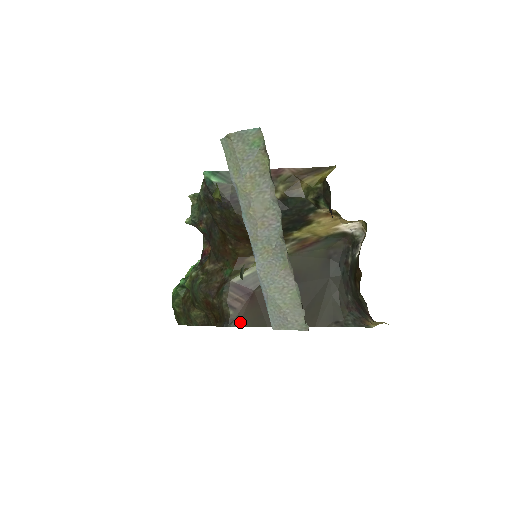
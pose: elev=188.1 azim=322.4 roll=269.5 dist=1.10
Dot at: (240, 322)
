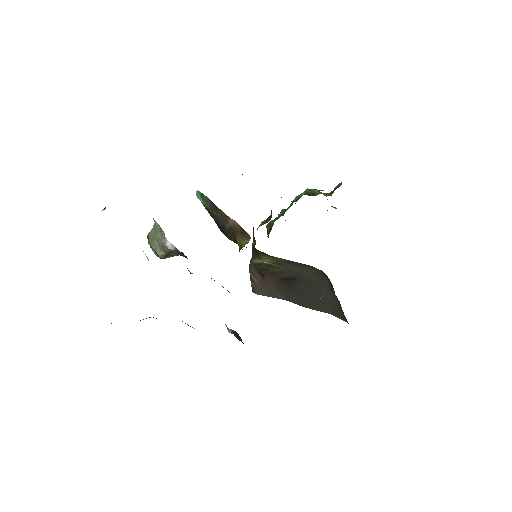
Dot at: (259, 292)
